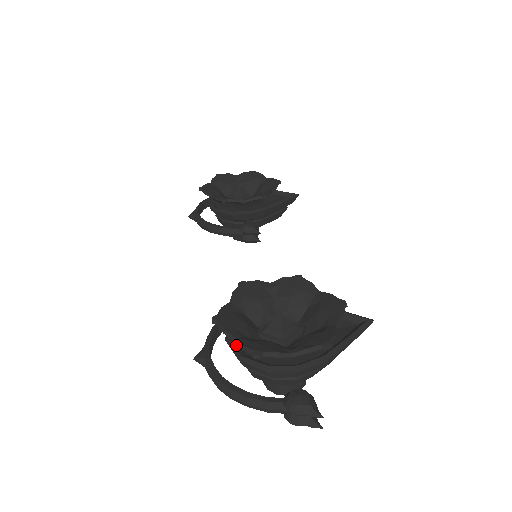
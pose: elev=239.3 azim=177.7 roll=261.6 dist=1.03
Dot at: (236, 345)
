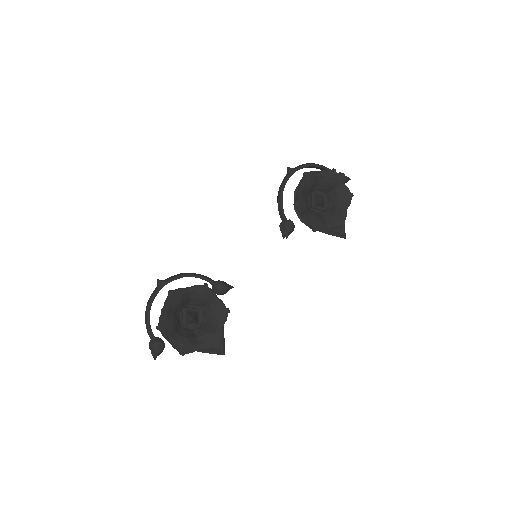
Dot at: occluded
